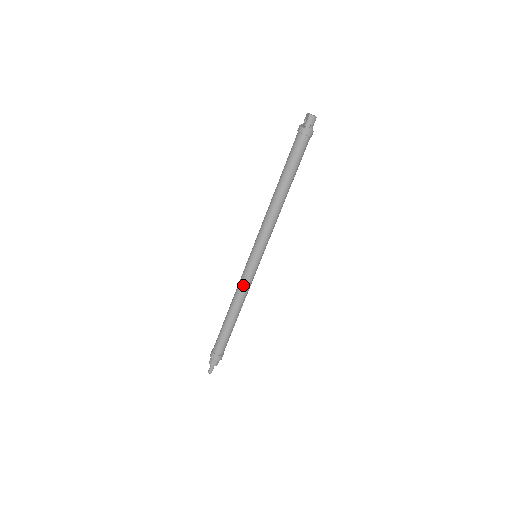
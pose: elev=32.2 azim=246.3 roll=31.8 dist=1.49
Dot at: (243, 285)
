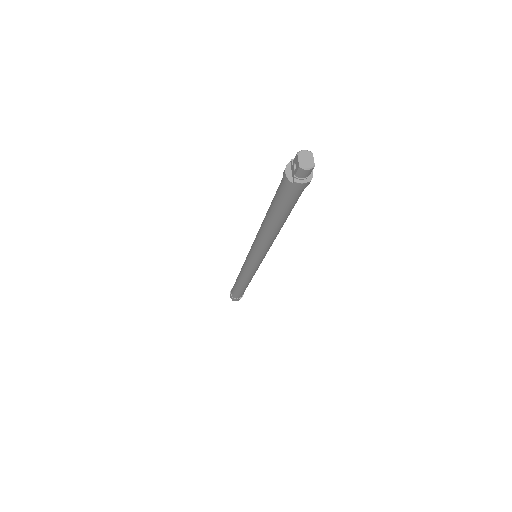
Dot at: (246, 274)
